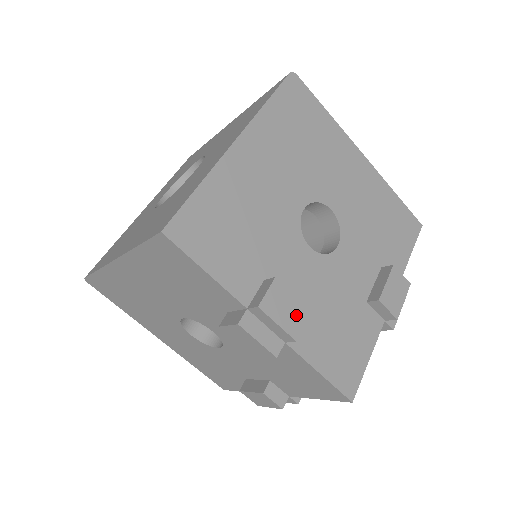
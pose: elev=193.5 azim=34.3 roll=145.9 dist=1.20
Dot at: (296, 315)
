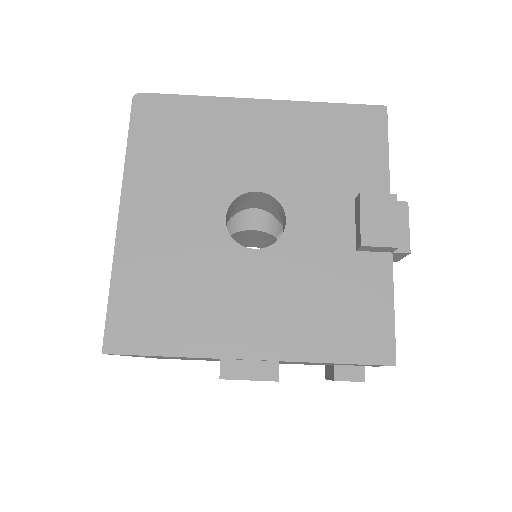
Dot at: occluded
